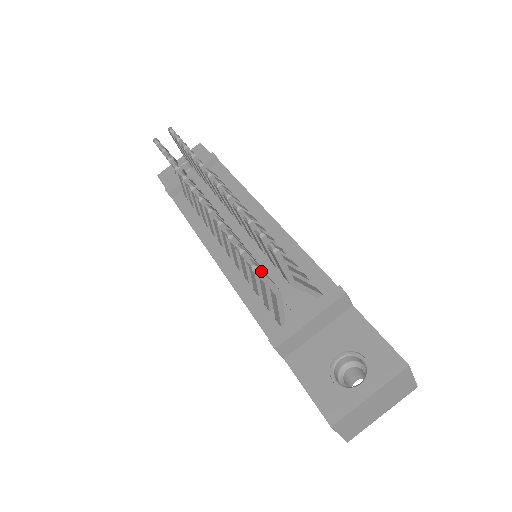
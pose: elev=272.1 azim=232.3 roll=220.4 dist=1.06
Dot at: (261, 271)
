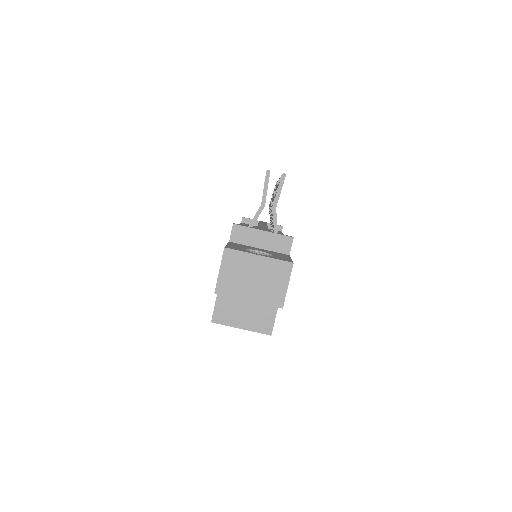
Dot at: occluded
